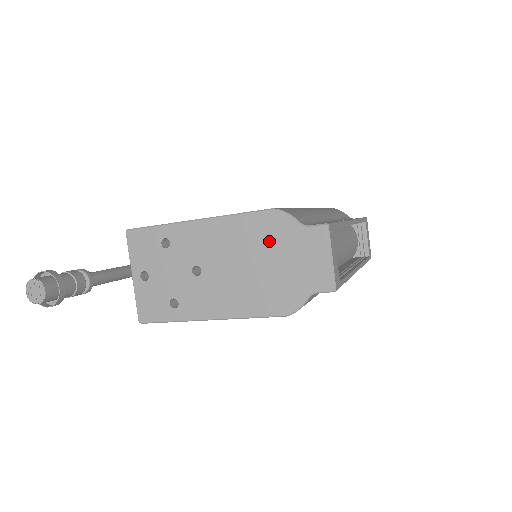
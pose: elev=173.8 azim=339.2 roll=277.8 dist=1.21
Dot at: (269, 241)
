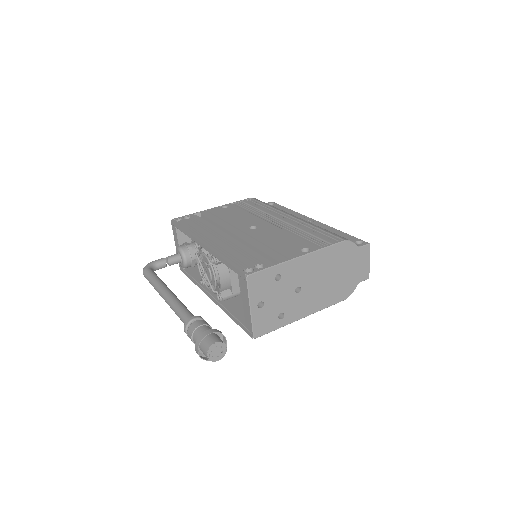
Dot at: (342, 260)
